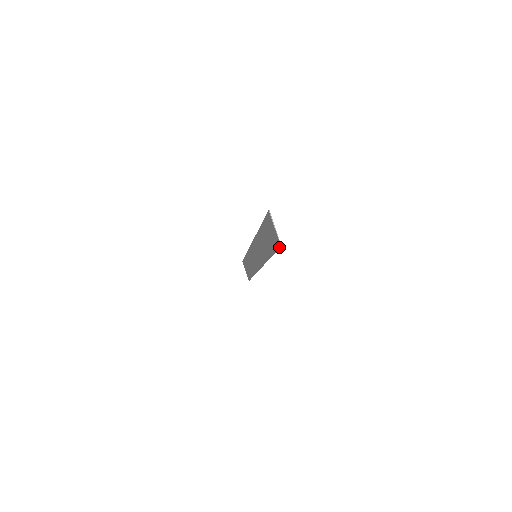
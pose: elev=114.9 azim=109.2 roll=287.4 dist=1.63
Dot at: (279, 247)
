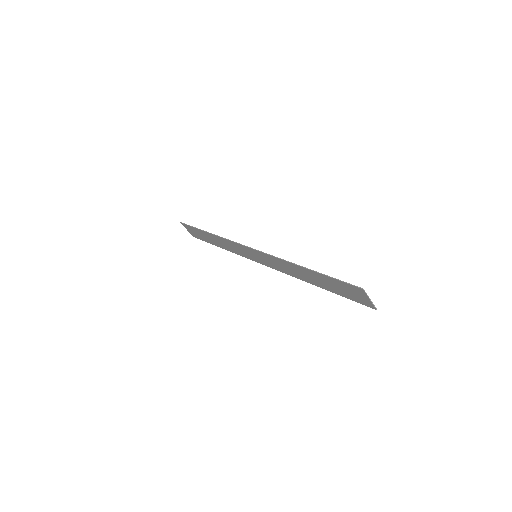
Dot at: occluded
